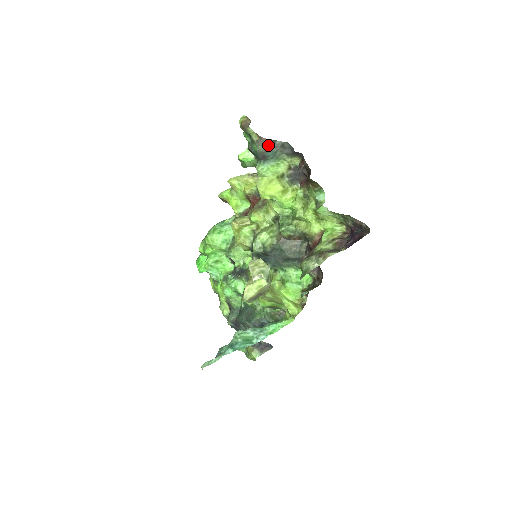
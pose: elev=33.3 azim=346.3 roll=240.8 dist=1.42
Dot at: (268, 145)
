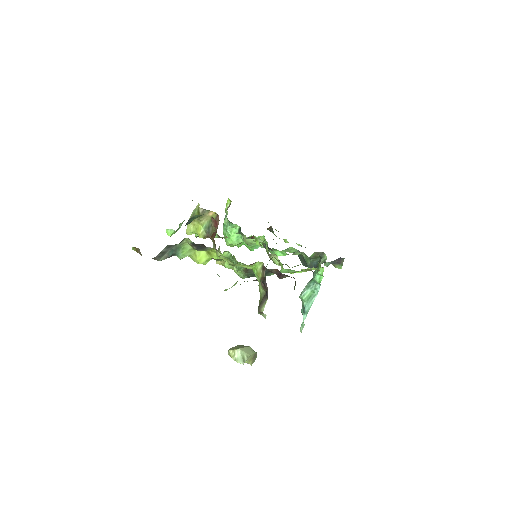
Dot at: (162, 255)
